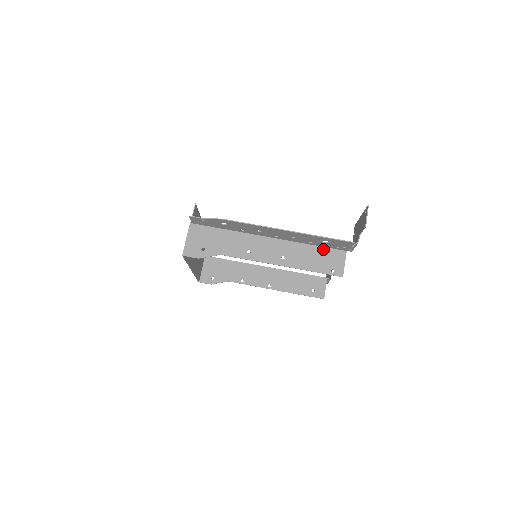
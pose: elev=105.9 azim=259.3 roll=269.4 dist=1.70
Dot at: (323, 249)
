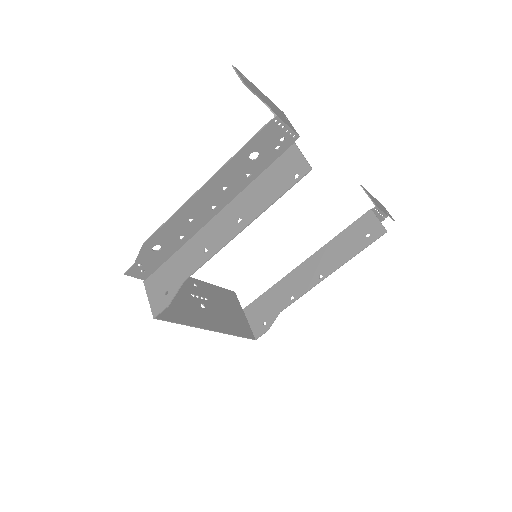
Dot at: (270, 168)
